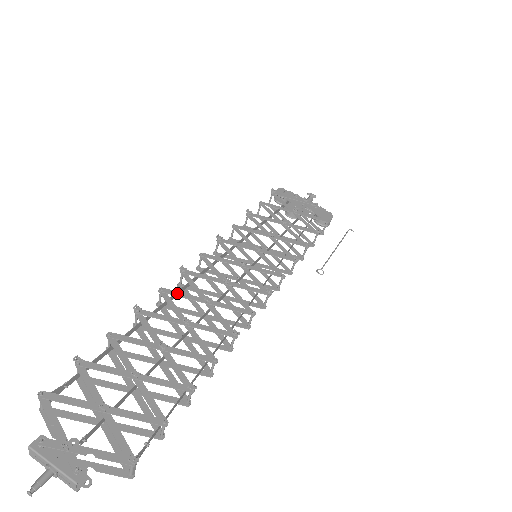
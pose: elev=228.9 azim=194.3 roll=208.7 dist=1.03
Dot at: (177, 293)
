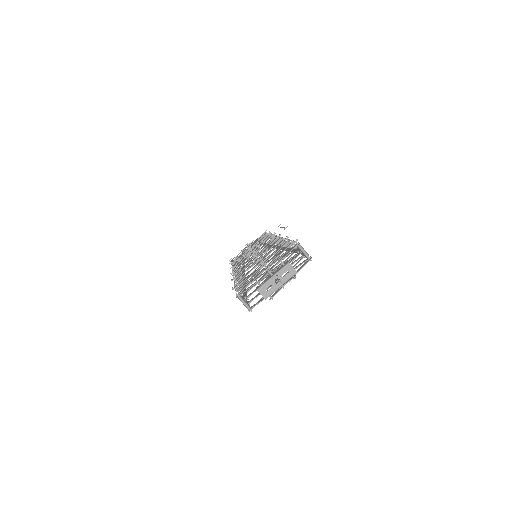
Dot at: (242, 270)
